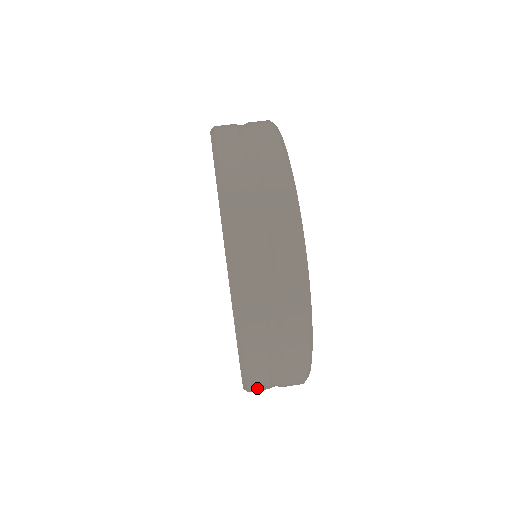
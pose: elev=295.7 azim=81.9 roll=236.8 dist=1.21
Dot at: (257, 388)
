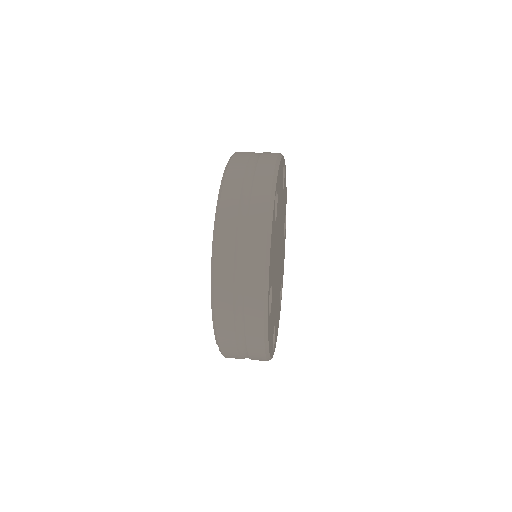
Dot at: (223, 315)
